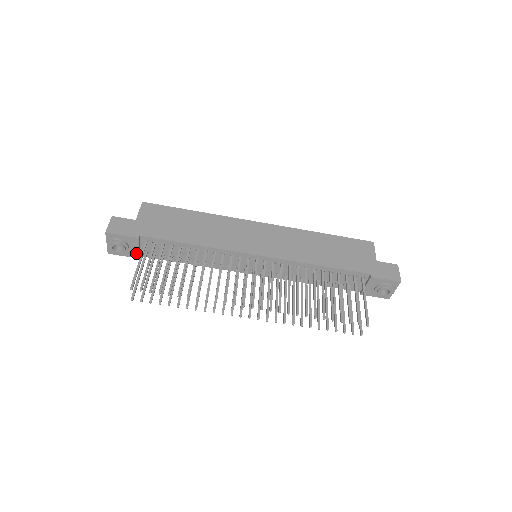
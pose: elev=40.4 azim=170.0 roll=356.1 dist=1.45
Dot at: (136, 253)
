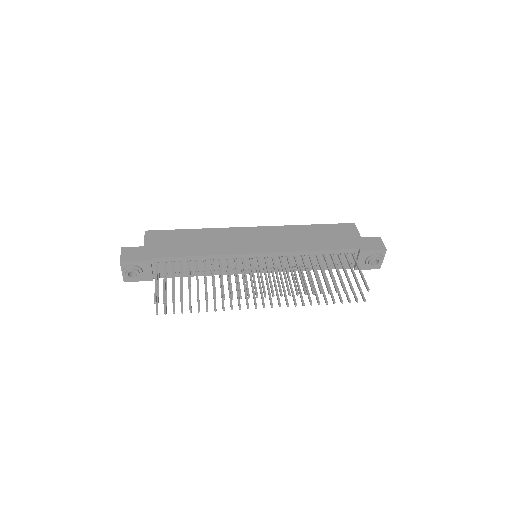
Dot at: (149, 276)
